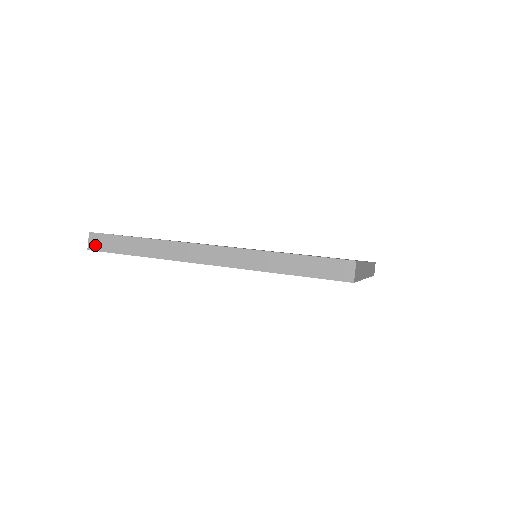
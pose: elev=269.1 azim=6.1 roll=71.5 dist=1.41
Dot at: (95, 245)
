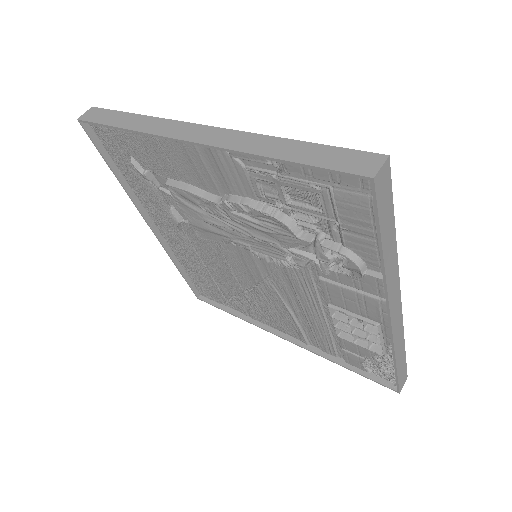
Dot at: (88, 116)
